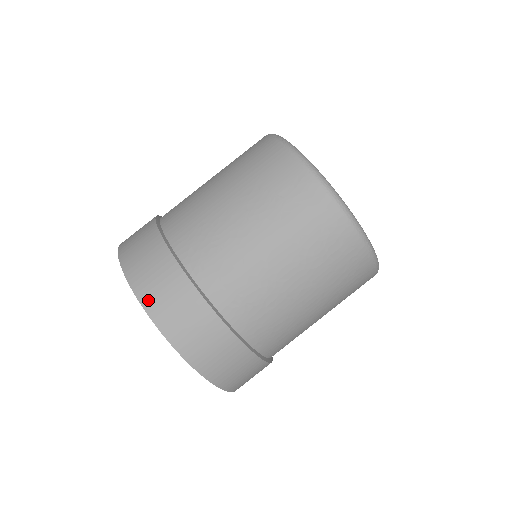
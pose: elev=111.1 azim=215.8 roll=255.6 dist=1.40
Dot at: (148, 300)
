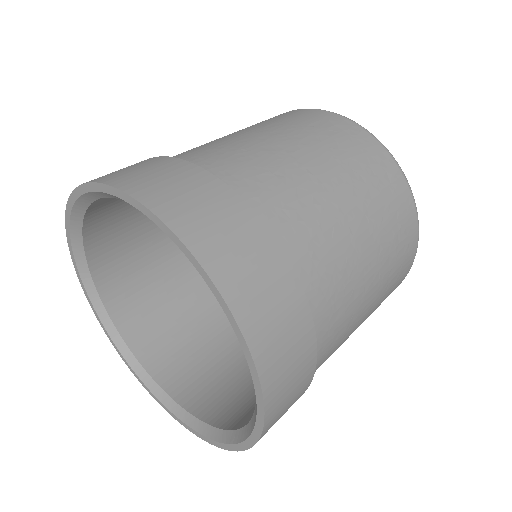
Dot at: (148, 194)
